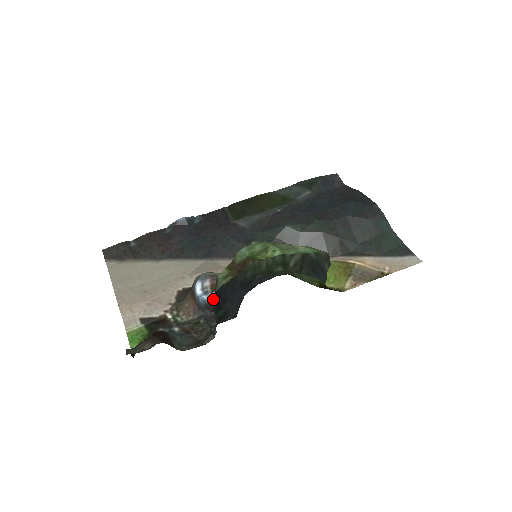
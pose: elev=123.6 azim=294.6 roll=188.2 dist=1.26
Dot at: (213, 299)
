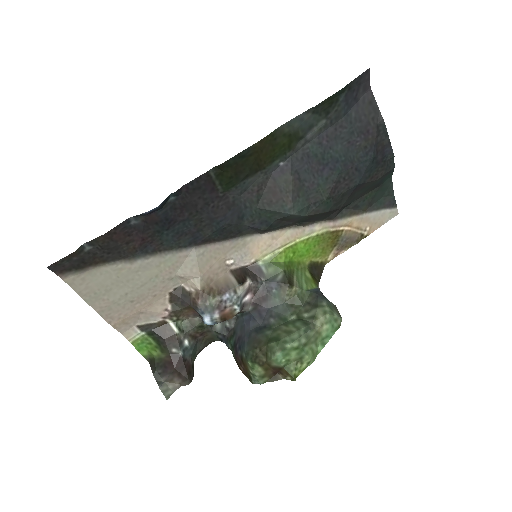
Dot at: occluded
